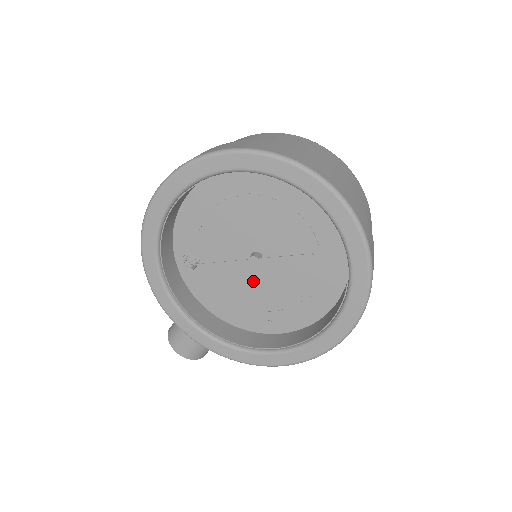
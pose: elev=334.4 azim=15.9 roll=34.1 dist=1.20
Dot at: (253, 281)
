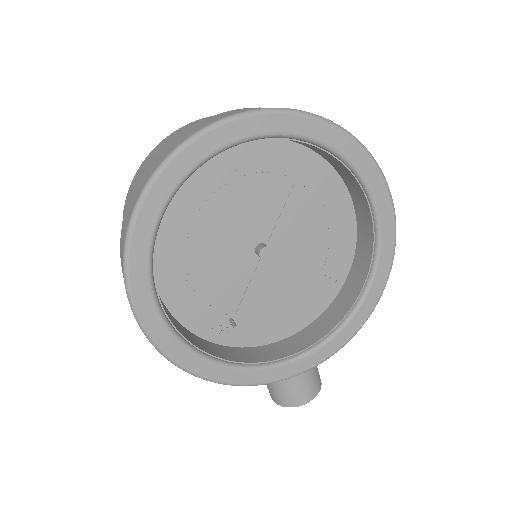
Dot at: (283, 270)
